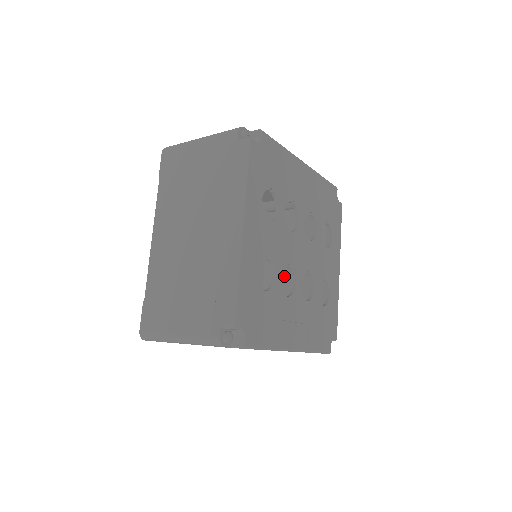
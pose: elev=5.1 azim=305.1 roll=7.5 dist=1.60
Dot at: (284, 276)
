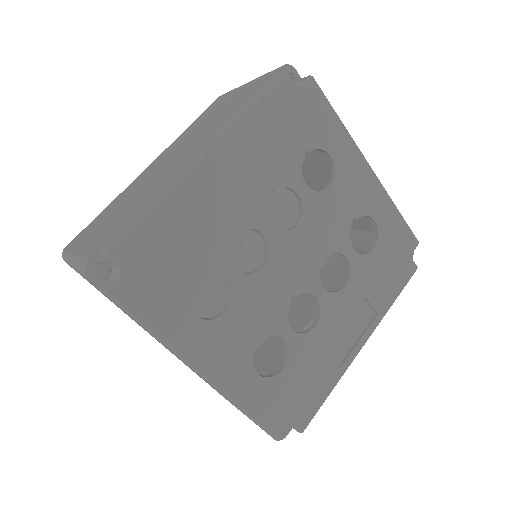
Dot at: (312, 183)
